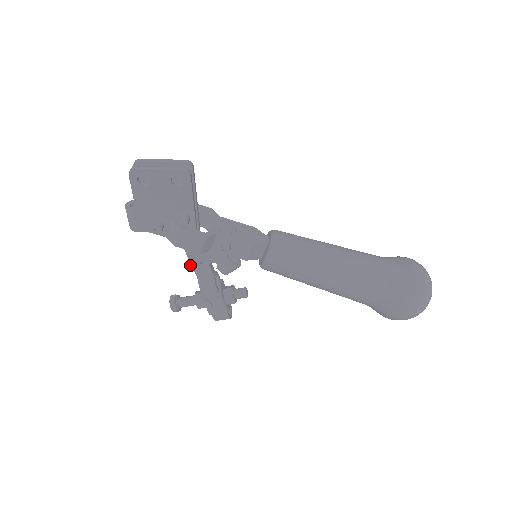
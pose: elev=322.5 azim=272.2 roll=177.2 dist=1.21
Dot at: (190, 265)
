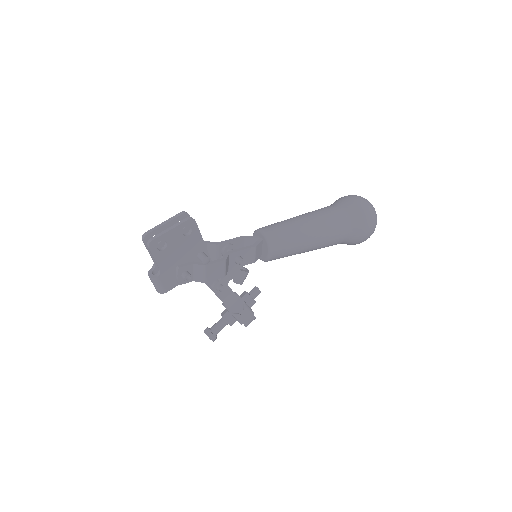
Dot at: (215, 293)
